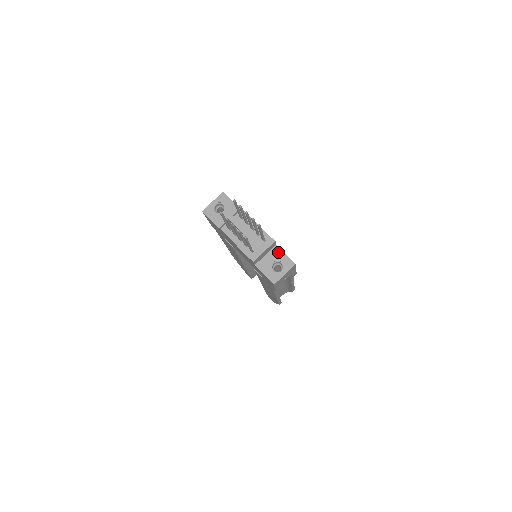
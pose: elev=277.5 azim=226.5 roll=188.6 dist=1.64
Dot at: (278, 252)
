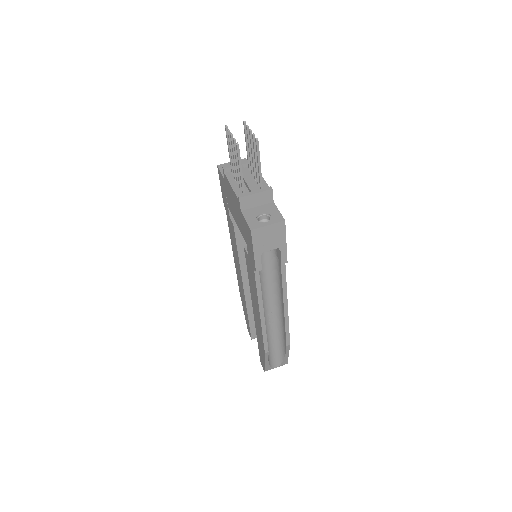
Dot at: (272, 207)
